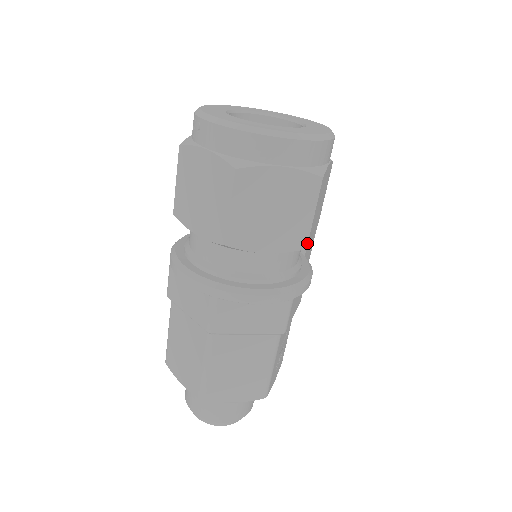
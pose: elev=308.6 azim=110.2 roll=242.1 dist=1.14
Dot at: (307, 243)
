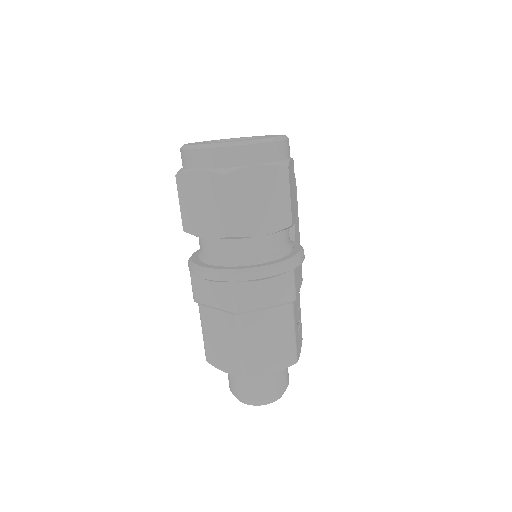
Dot at: (291, 220)
